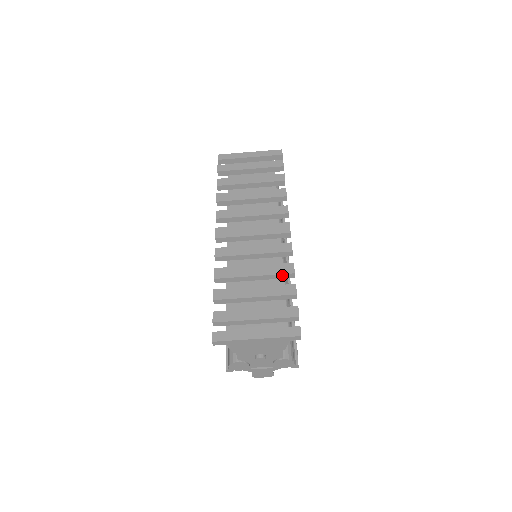
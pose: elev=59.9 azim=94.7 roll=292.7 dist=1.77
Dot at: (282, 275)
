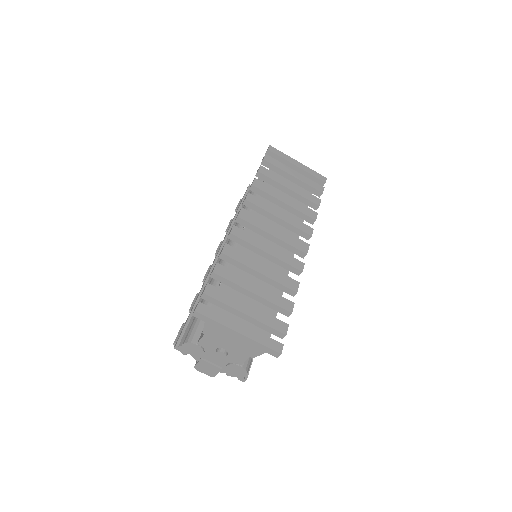
Dot at: (285, 287)
